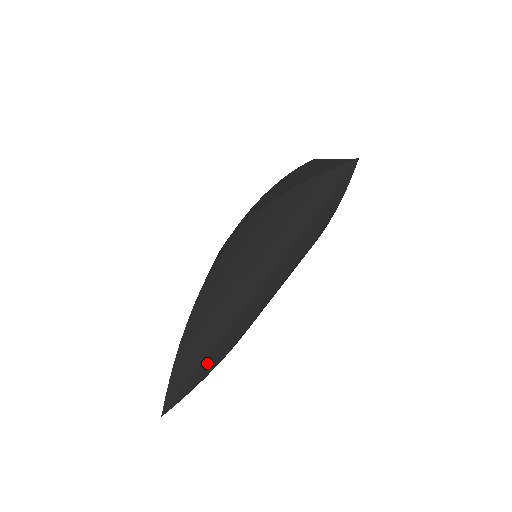
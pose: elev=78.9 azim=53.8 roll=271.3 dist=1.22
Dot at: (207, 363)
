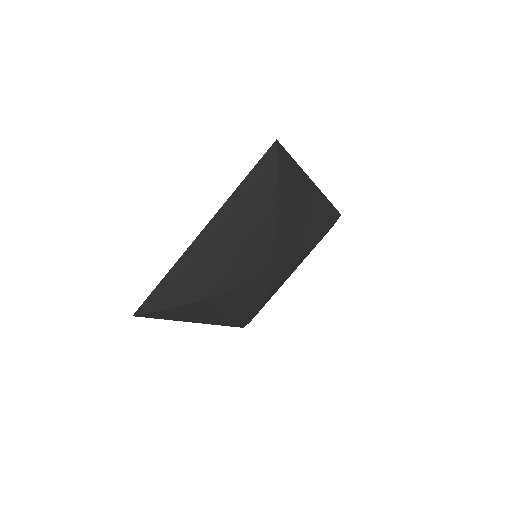
Dot at: (170, 283)
